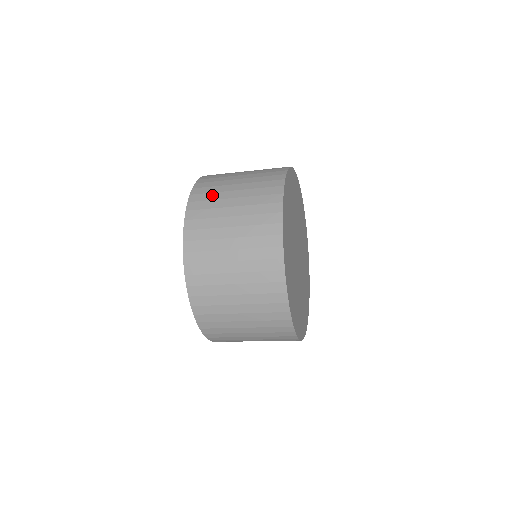
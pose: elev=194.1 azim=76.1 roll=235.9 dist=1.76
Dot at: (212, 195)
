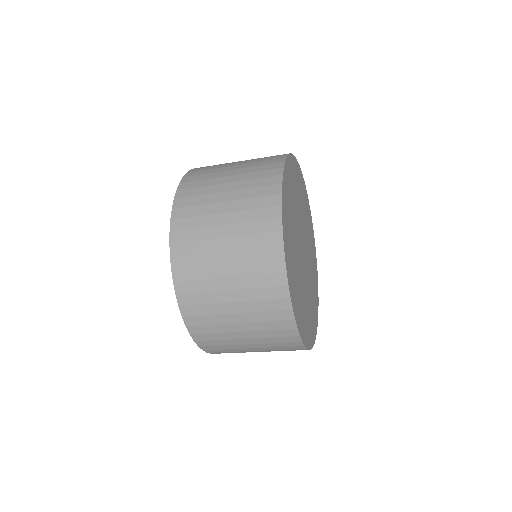
Dot at: (206, 175)
